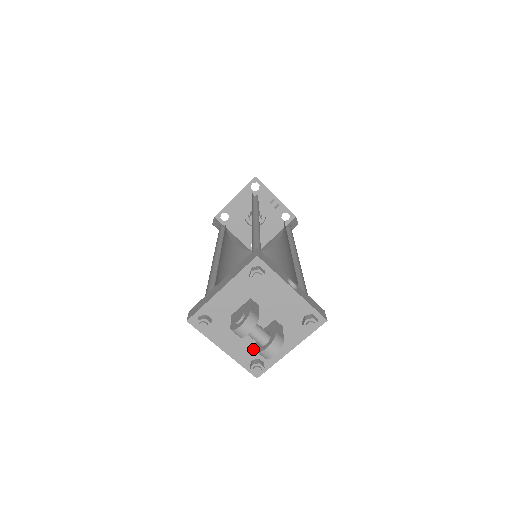
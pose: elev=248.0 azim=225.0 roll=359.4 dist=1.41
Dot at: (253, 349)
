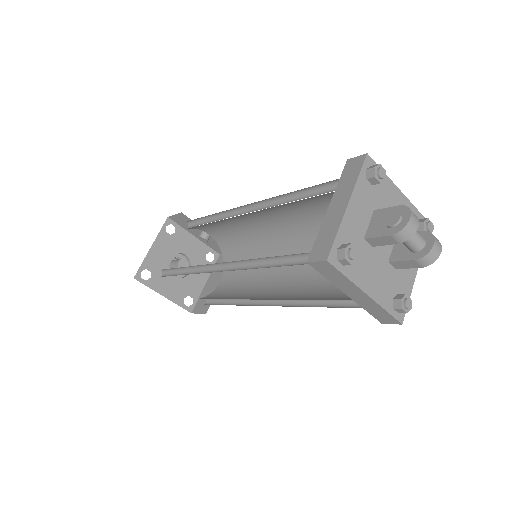
Dot at: (390, 282)
